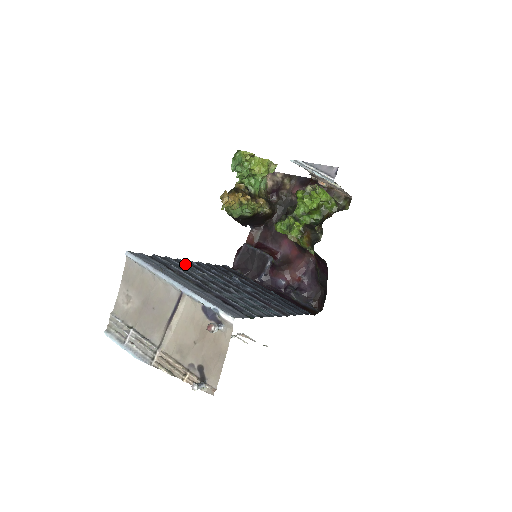
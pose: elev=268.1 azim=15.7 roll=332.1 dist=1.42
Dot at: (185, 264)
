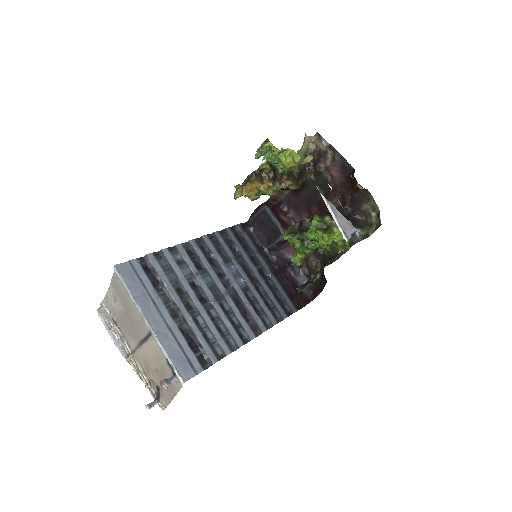
Dot at: (181, 256)
